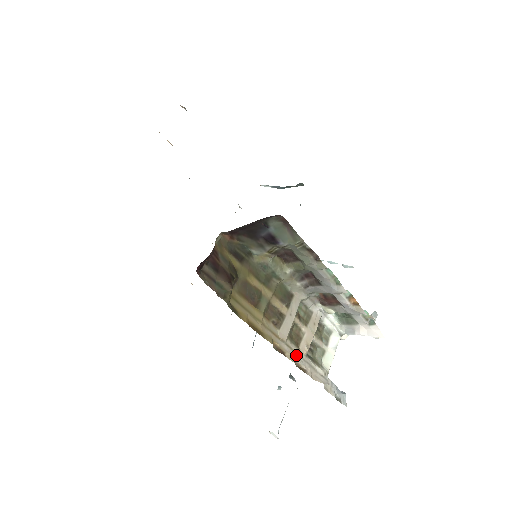
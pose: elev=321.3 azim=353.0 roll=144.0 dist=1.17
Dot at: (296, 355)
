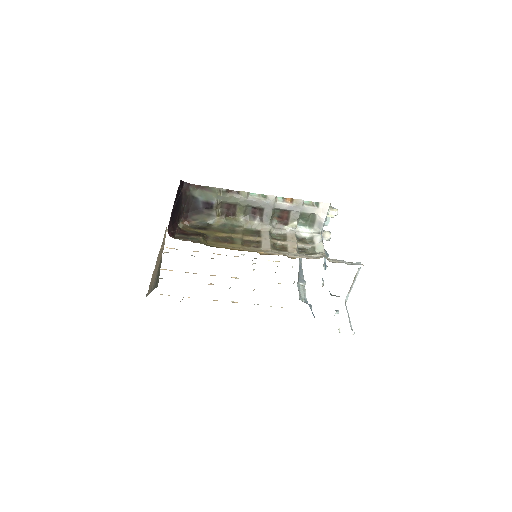
Dot at: (287, 254)
